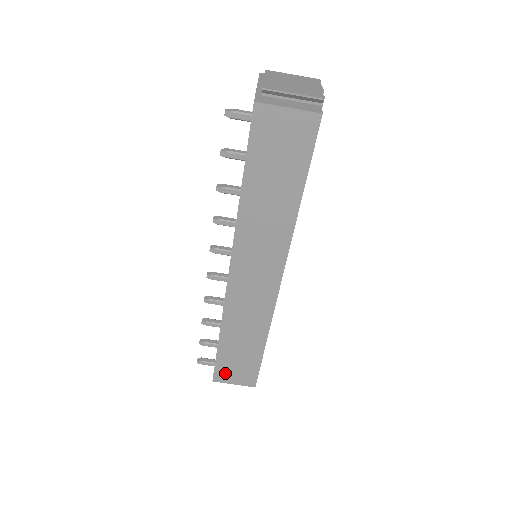
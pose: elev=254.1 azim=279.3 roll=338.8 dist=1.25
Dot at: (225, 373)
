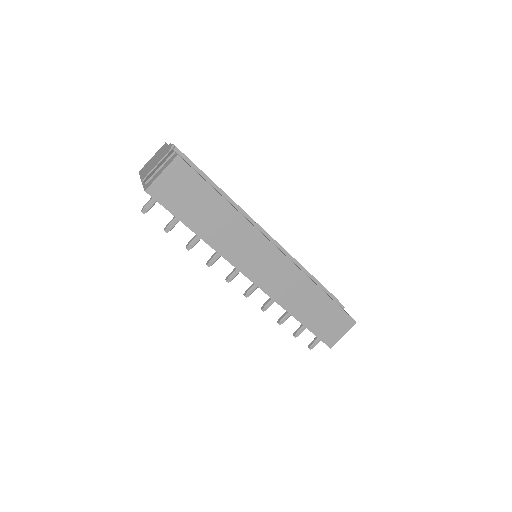
Dot at: (330, 335)
